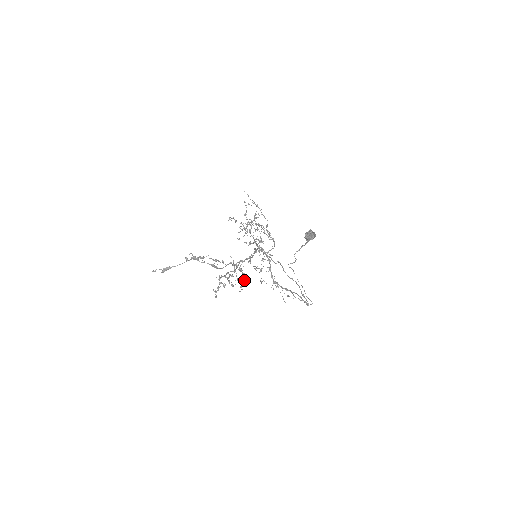
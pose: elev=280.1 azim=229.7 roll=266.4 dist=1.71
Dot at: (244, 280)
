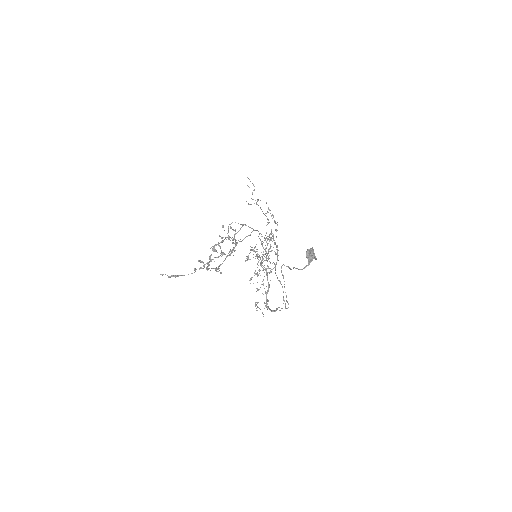
Dot at: occluded
